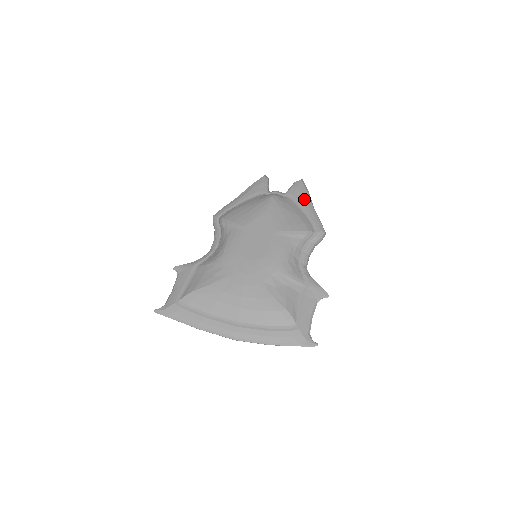
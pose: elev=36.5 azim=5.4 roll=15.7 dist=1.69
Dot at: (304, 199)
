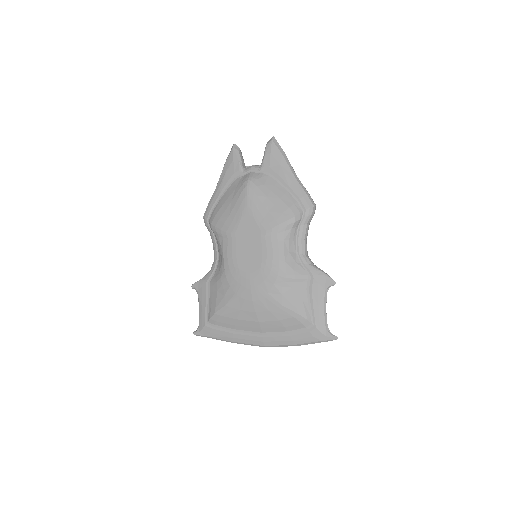
Dot at: (281, 169)
